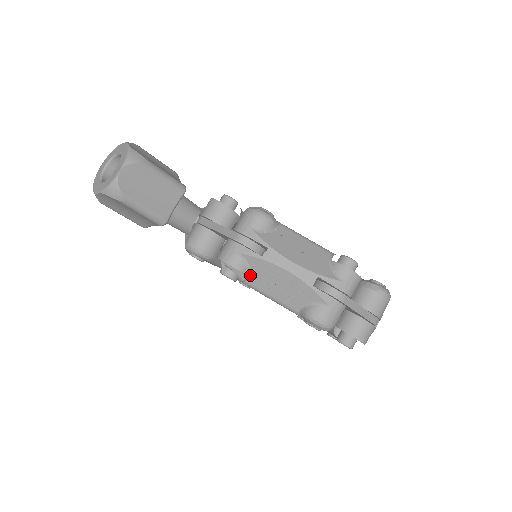
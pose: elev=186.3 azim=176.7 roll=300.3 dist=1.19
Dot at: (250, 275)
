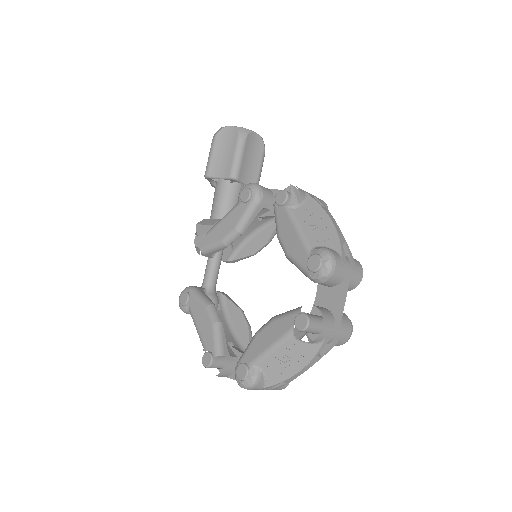
Dot at: (300, 207)
